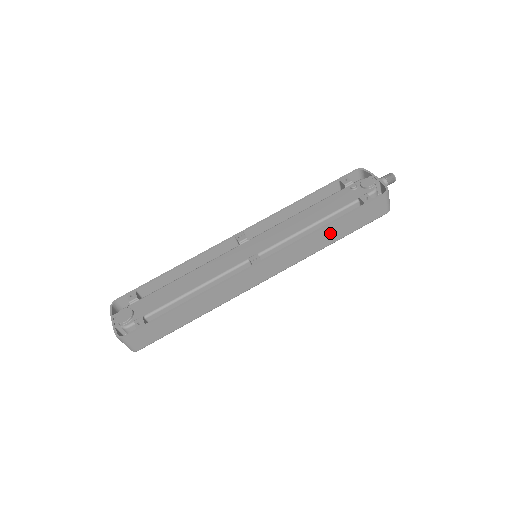
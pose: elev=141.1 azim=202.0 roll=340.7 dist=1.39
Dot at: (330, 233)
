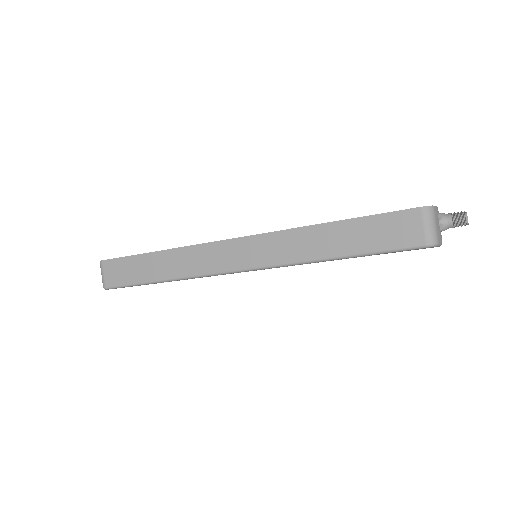
Dot at: (330, 238)
